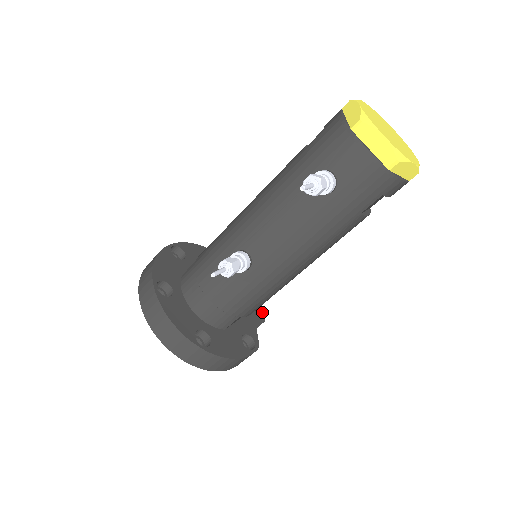
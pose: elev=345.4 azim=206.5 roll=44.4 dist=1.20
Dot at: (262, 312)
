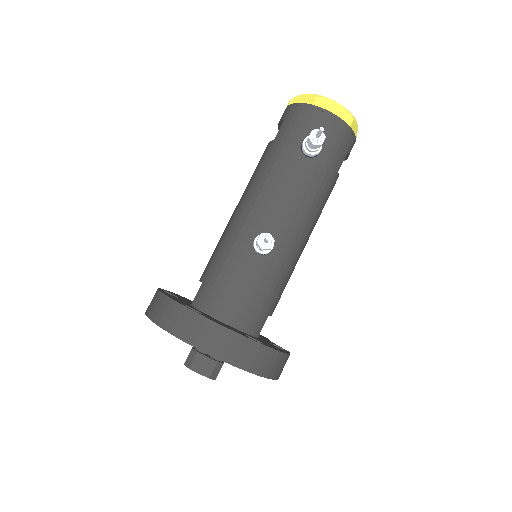
Dot at: occluded
